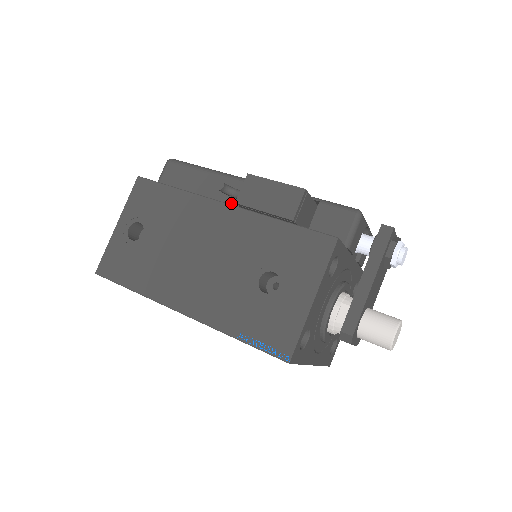
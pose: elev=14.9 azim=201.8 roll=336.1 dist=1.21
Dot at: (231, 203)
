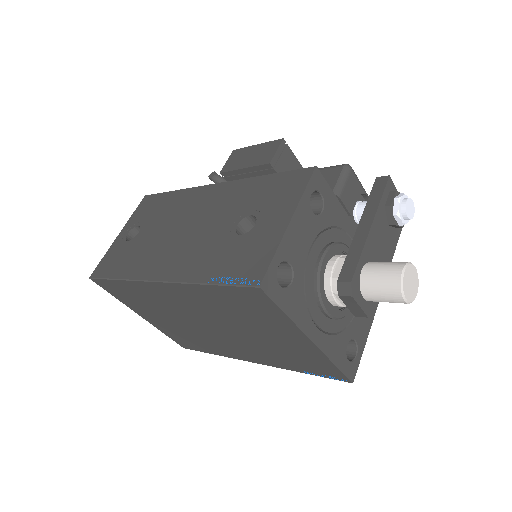
Dot at: occluded
